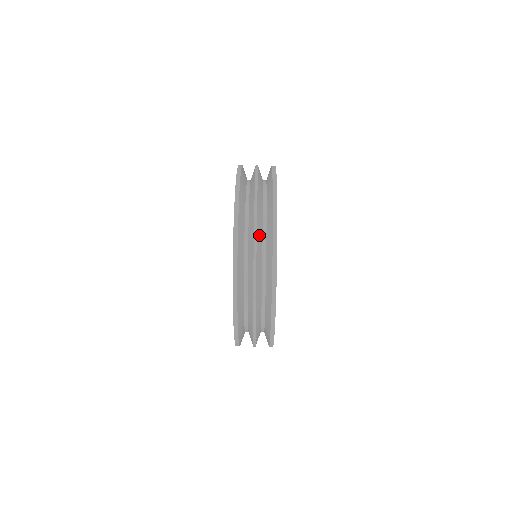
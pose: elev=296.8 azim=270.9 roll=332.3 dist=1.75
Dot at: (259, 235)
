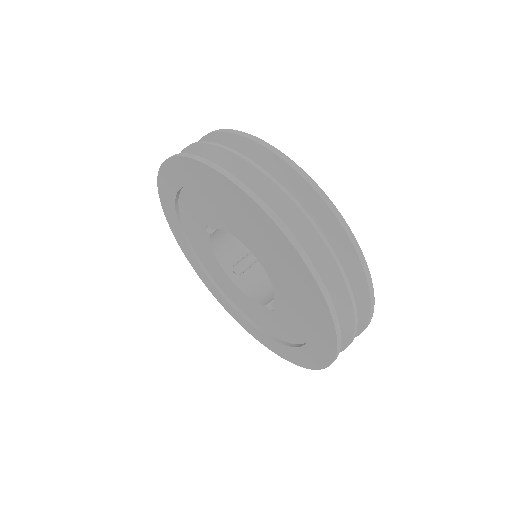
Dot at: occluded
